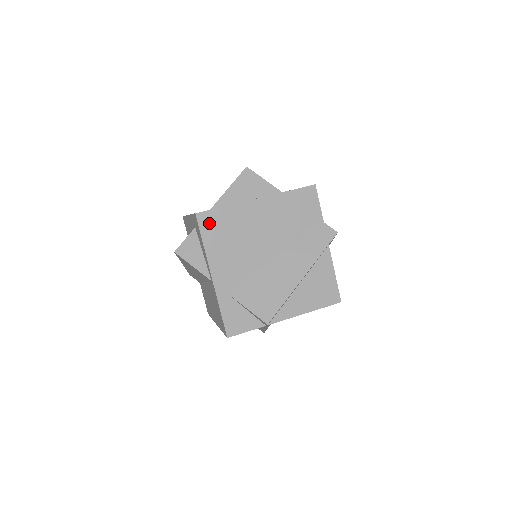
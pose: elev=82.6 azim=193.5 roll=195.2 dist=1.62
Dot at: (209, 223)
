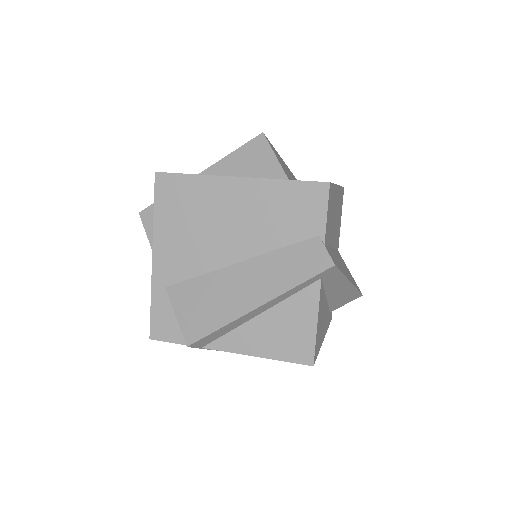
Dot at: (168, 190)
